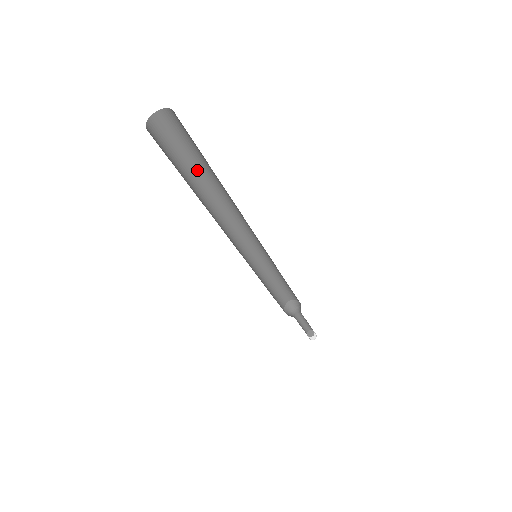
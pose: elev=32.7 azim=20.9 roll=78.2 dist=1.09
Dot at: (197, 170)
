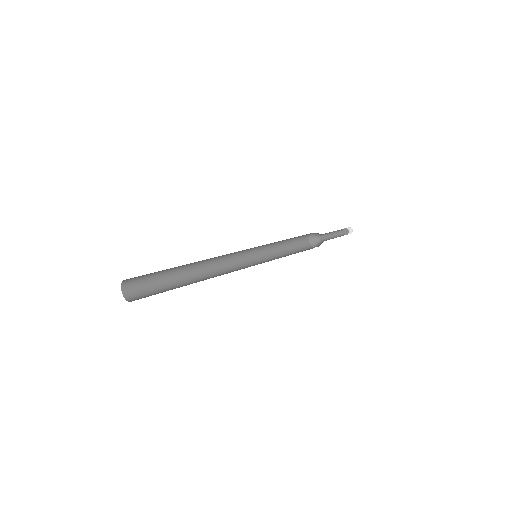
Dot at: (173, 269)
